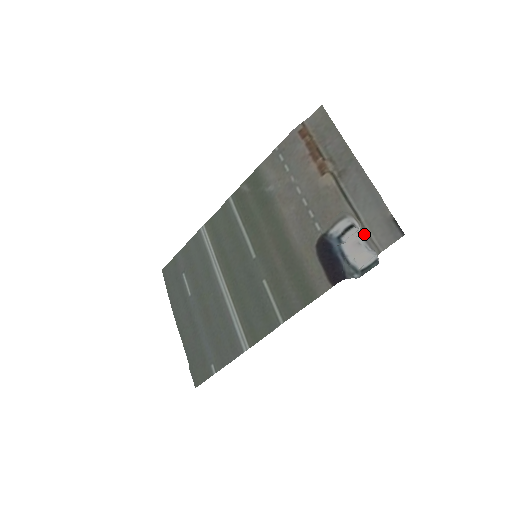
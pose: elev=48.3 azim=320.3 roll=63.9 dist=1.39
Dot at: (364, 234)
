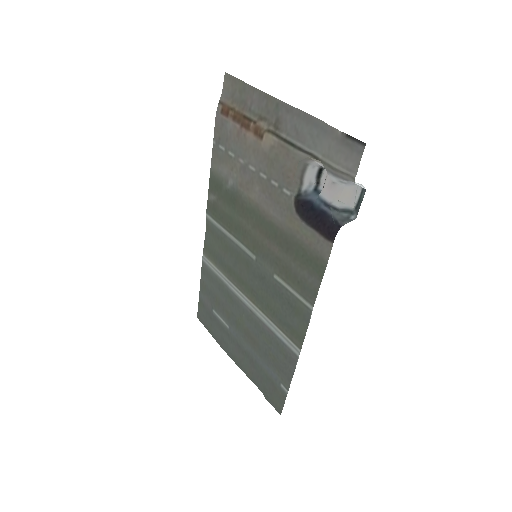
Dot at: (330, 170)
